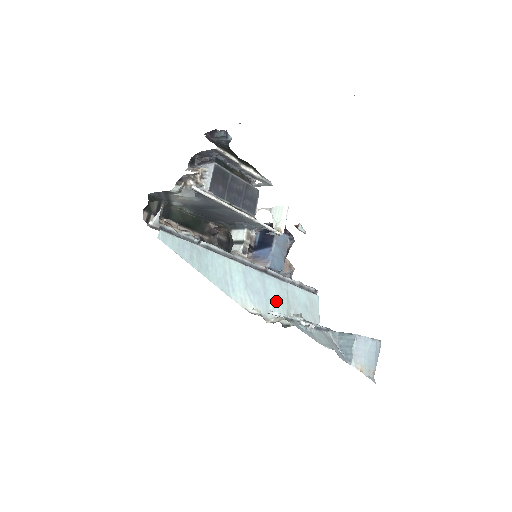
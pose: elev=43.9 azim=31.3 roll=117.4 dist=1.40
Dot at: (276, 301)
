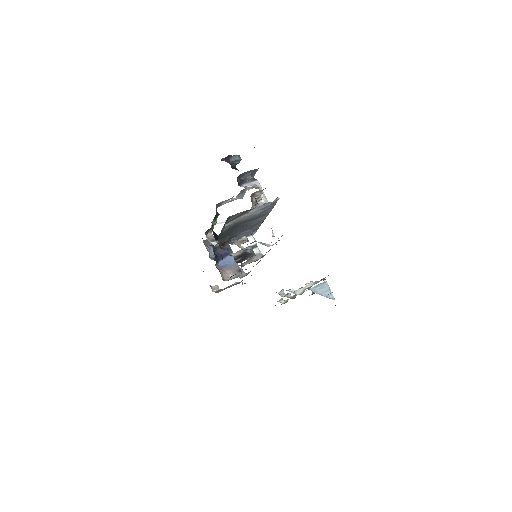
Dot at: occluded
